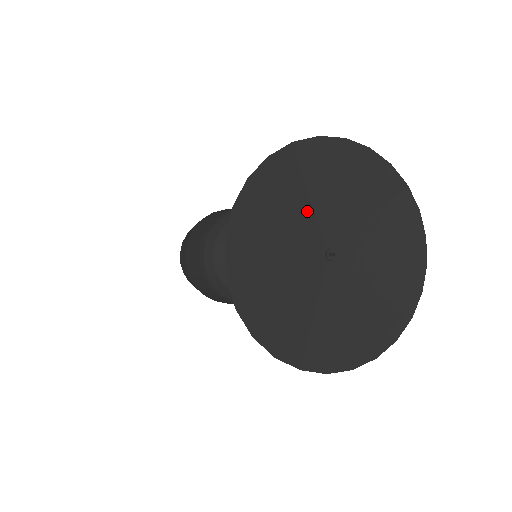
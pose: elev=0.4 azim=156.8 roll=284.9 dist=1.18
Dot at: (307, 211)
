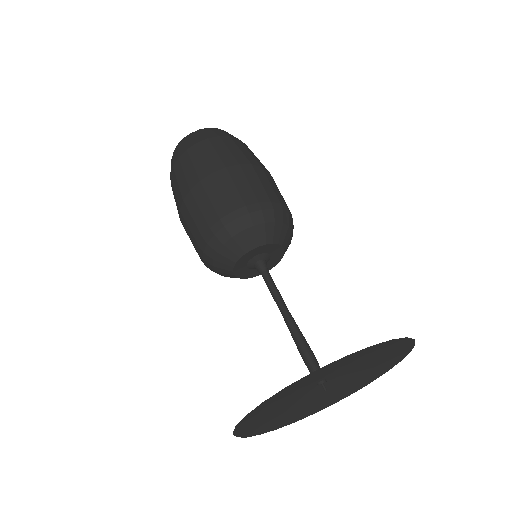
Dot at: (322, 375)
